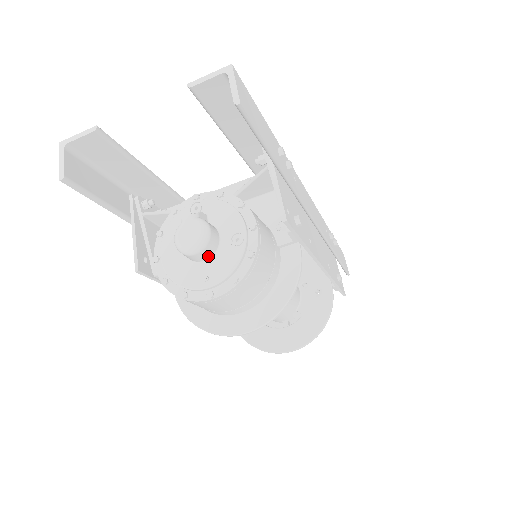
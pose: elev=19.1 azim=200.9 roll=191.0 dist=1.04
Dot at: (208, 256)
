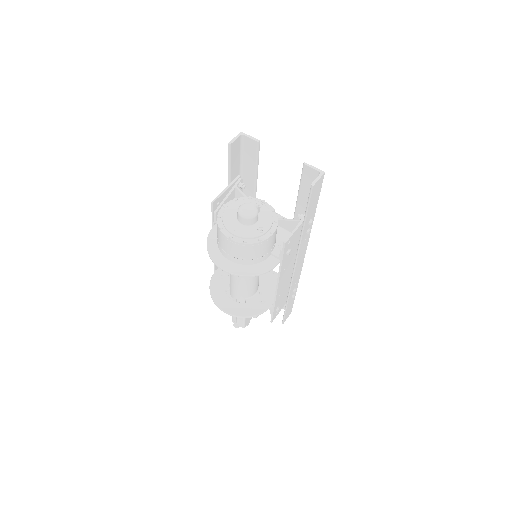
Dot at: (245, 224)
